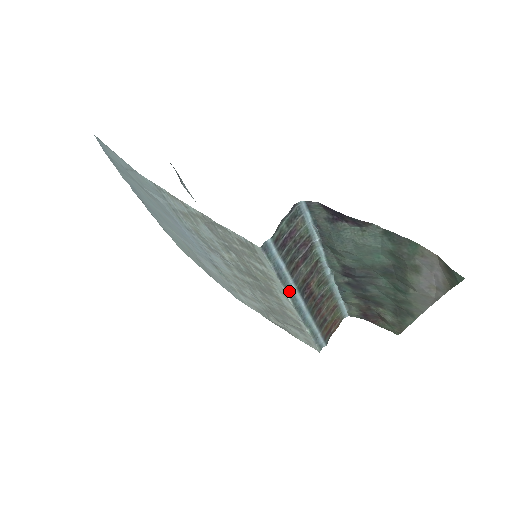
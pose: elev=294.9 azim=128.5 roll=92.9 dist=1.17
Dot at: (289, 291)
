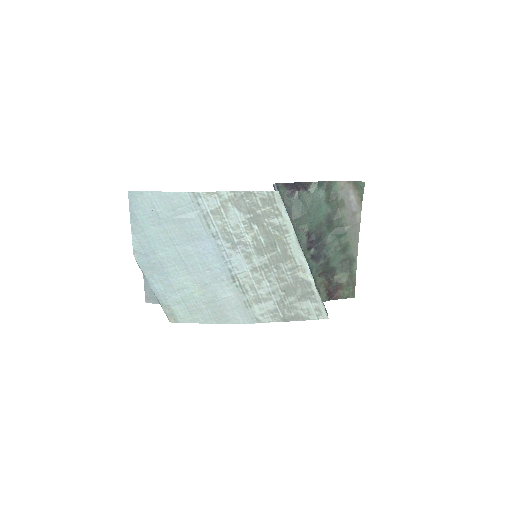
Dot at: (297, 239)
